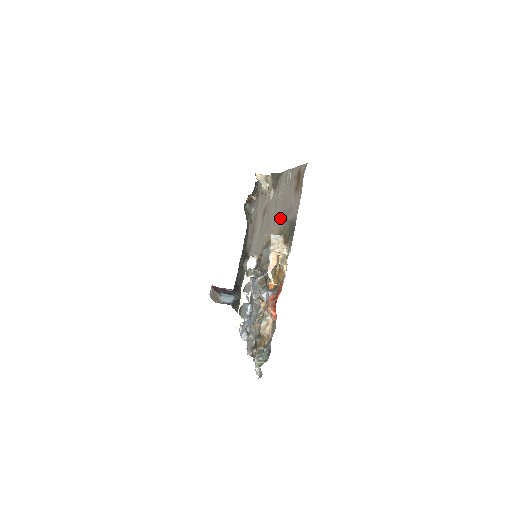
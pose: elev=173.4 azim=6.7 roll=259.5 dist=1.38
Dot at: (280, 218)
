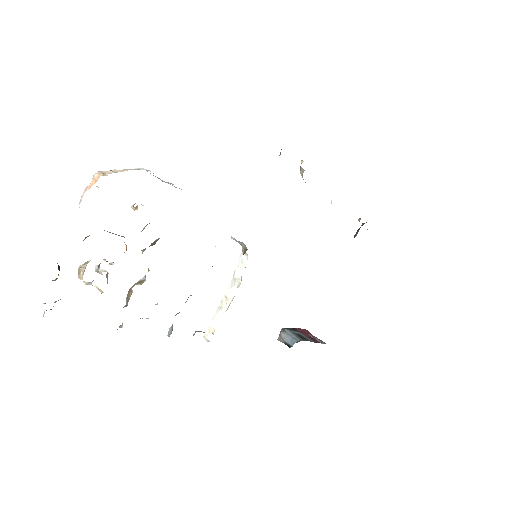
Dot at: occluded
